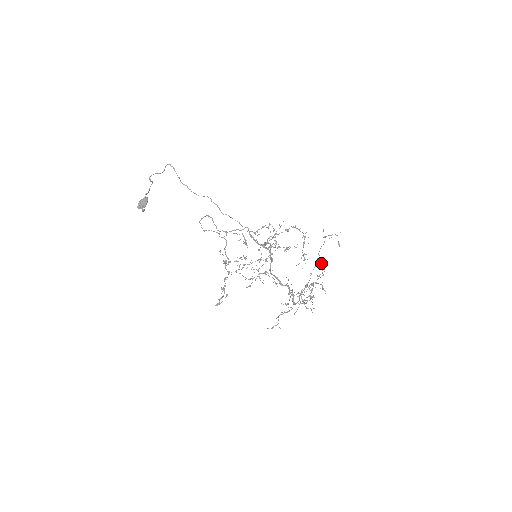
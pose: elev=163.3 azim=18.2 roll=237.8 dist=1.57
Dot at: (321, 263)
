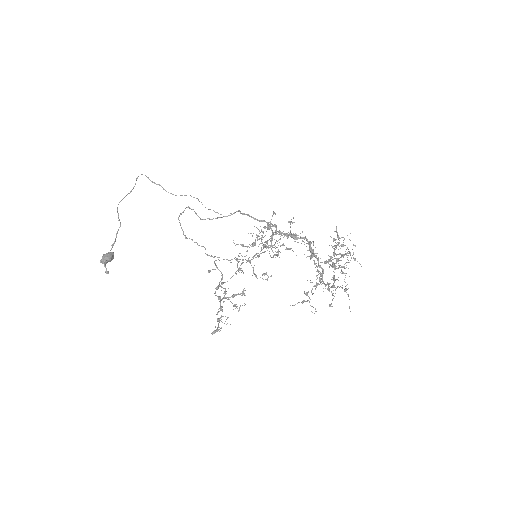
Dot at: (341, 266)
